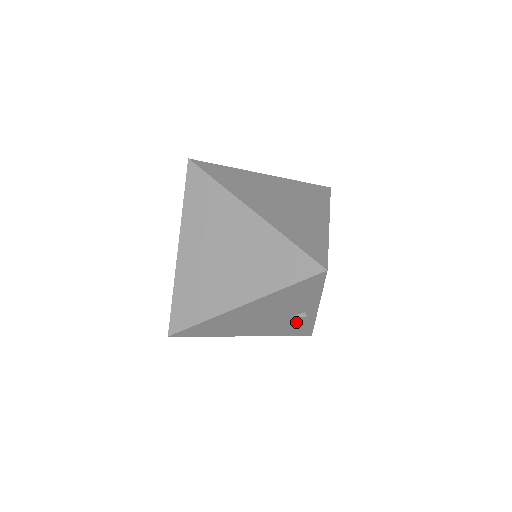
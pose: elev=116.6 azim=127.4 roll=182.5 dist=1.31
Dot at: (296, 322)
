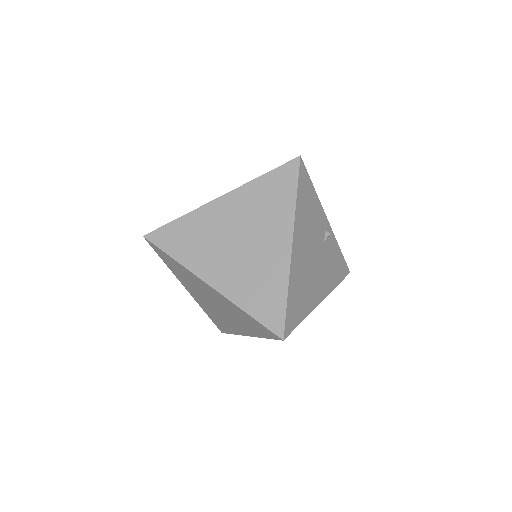
Dot at: (331, 253)
